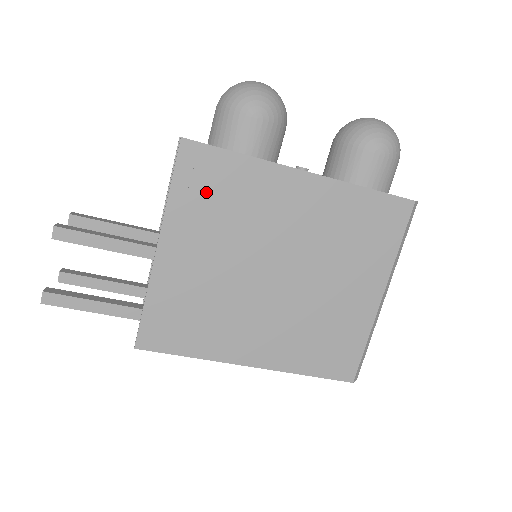
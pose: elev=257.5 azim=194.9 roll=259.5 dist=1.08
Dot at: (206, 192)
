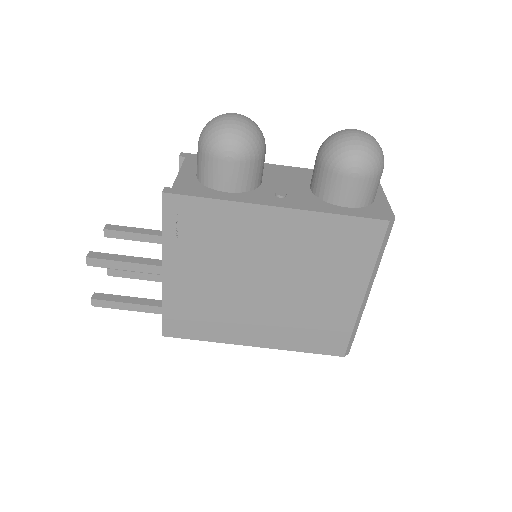
Dot at: (192, 231)
